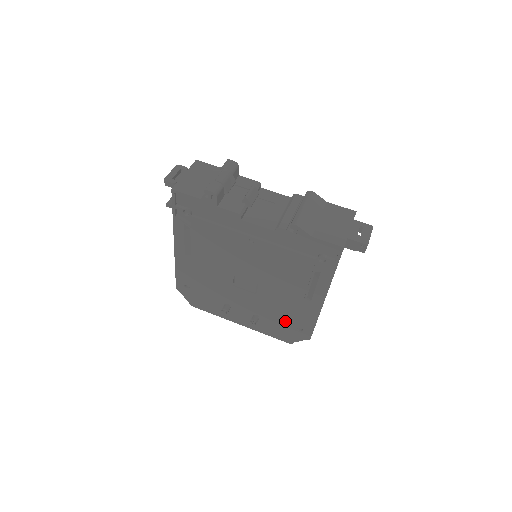
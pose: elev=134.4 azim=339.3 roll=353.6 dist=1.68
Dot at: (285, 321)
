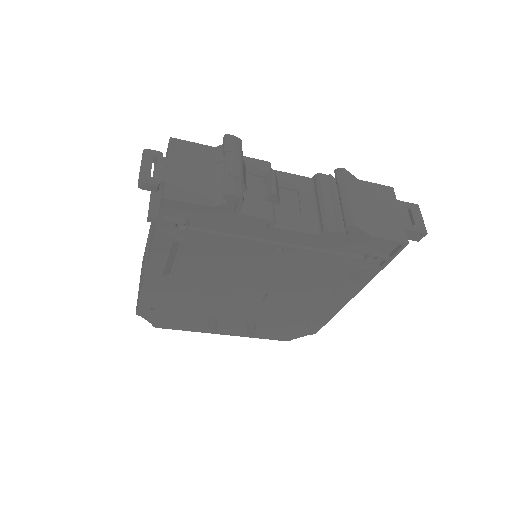
Dot at: (290, 323)
